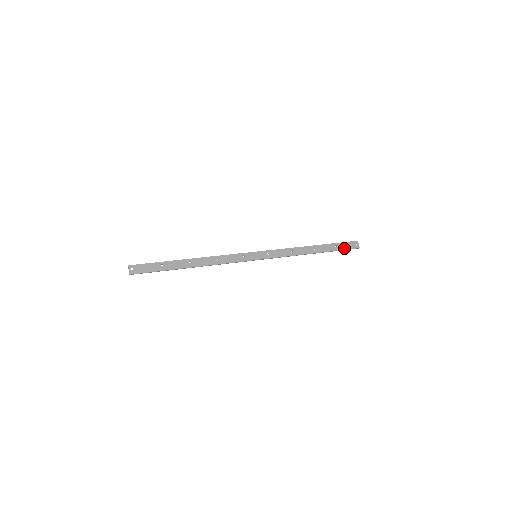
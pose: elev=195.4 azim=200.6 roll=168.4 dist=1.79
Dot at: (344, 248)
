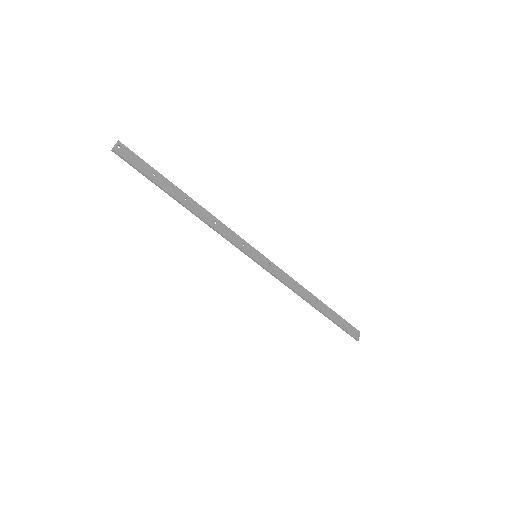
Dot at: (344, 327)
